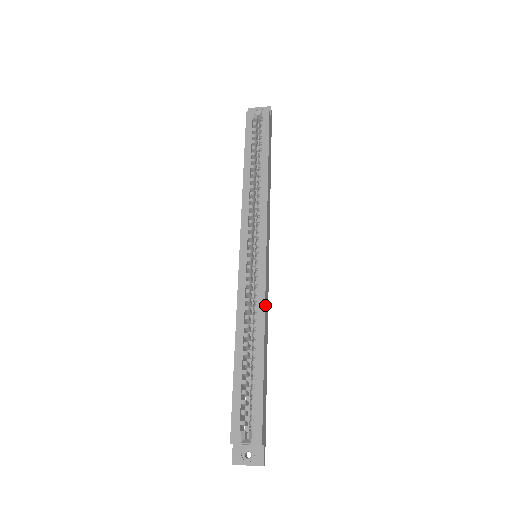
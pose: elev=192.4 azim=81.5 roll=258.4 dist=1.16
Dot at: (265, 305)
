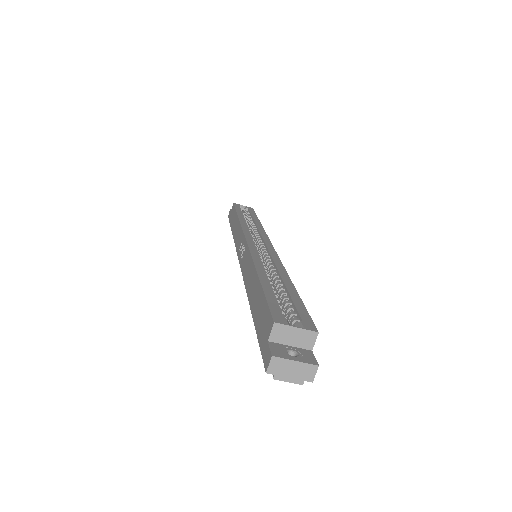
Dot at: occluded
